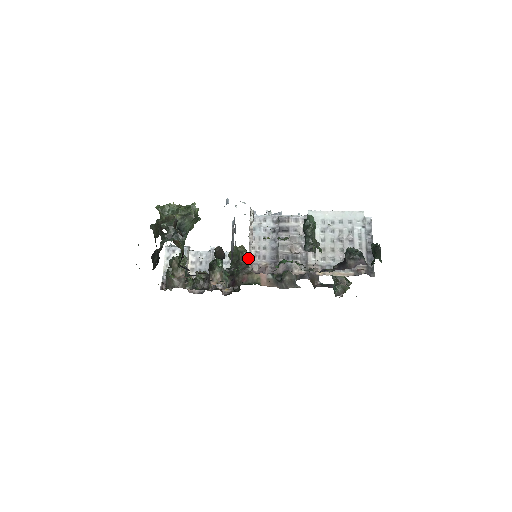
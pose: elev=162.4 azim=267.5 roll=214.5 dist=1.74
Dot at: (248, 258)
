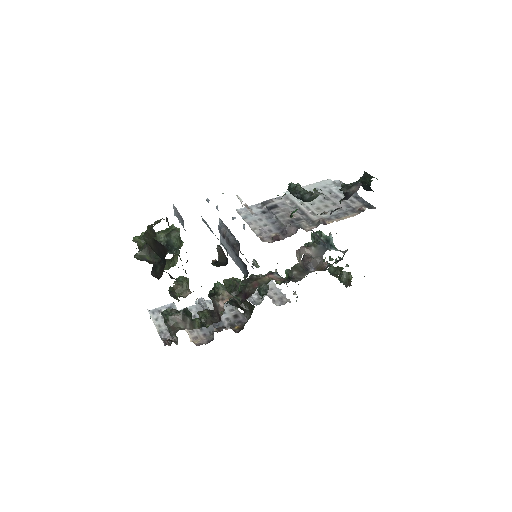
Dot at: occluded
